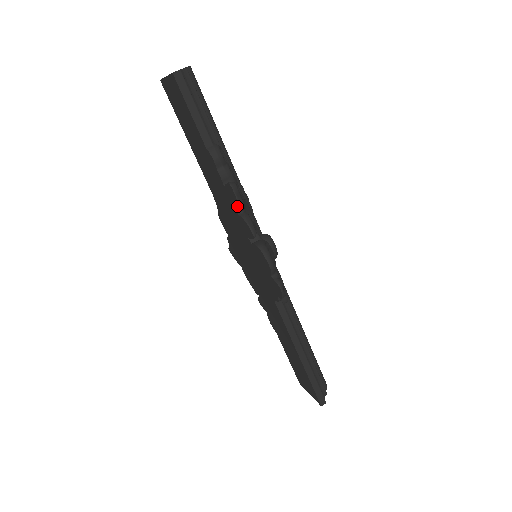
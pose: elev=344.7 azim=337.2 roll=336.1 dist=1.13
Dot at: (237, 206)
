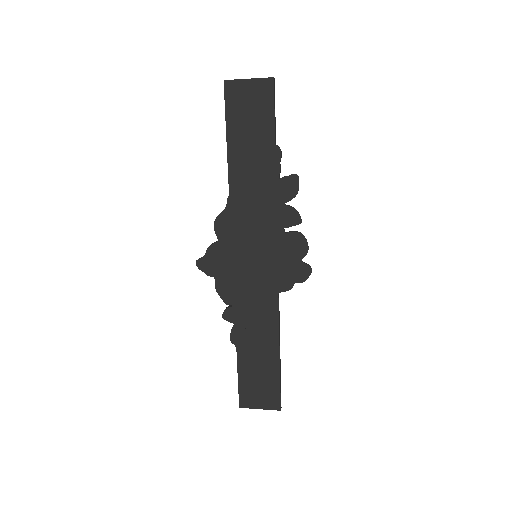
Dot at: (292, 195)
